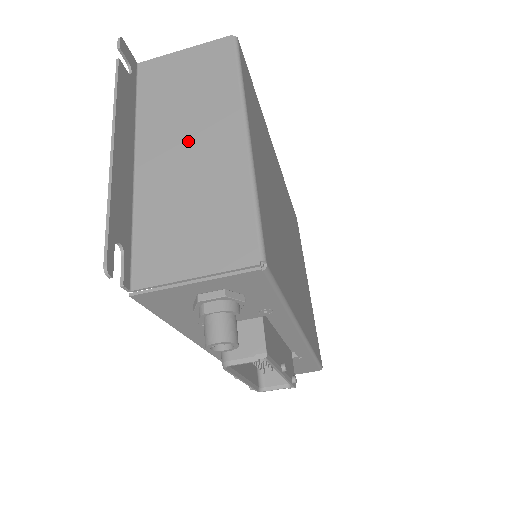
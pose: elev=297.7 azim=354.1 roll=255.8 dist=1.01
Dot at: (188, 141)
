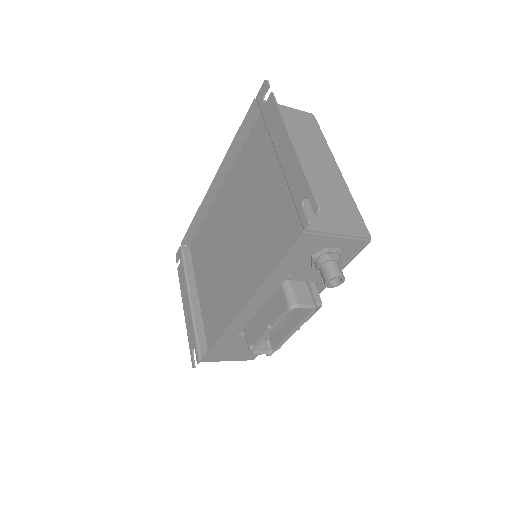
Dot at: (309, 160)
